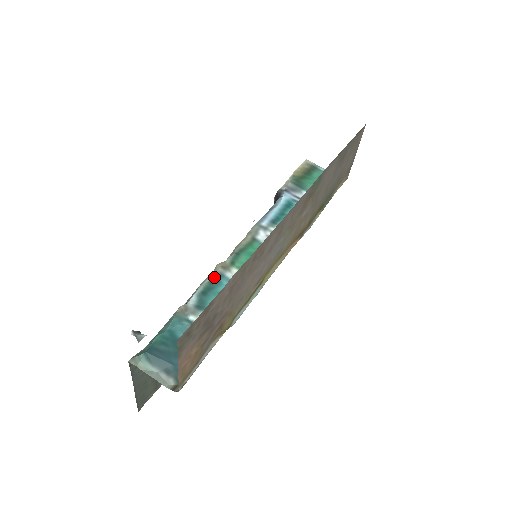
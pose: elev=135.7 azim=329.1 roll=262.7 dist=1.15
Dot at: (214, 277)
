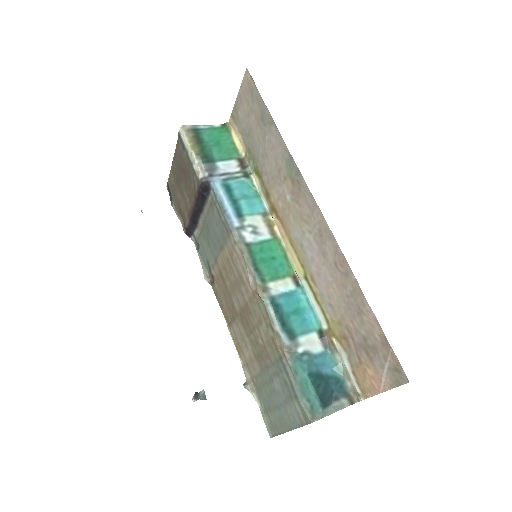
Dot at: (272, 305)
